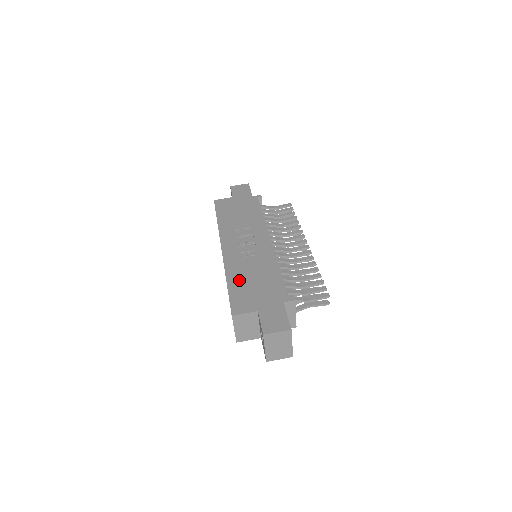
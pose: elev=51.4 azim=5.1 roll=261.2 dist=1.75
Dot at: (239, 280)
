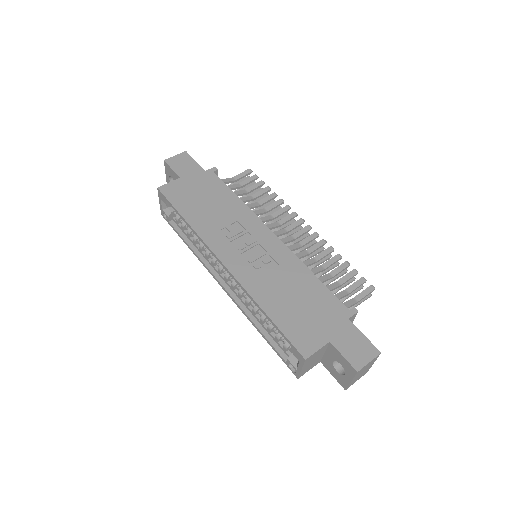
Dot at: (278, 305)
